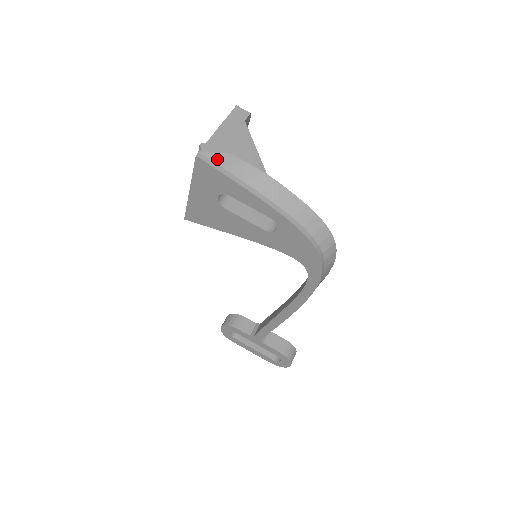
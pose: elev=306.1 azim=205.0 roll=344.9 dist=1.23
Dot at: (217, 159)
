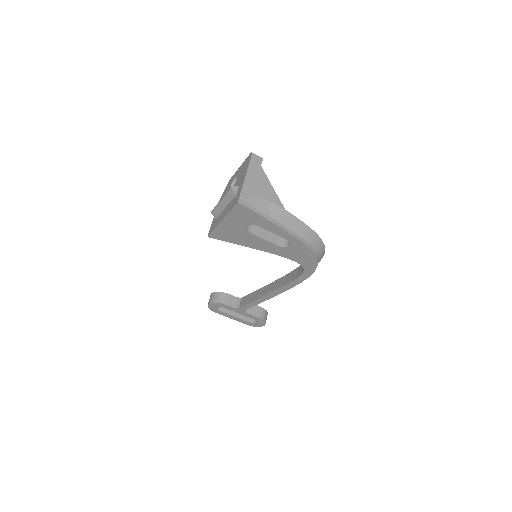
Dot at: (252, 202)
